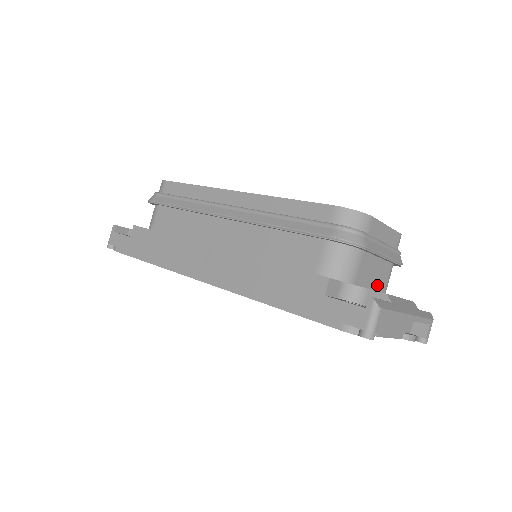
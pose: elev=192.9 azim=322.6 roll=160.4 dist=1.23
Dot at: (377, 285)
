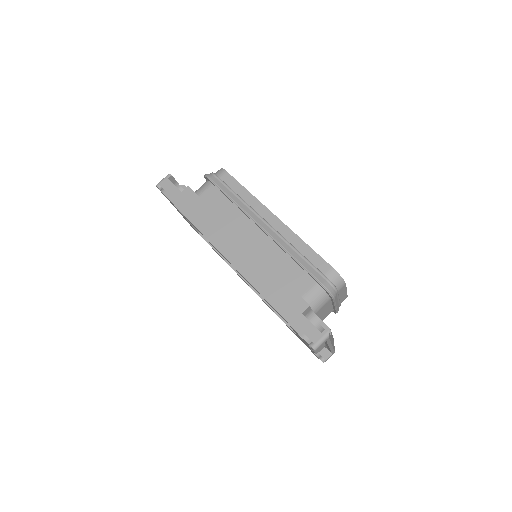
Dot at: (321, 318)
